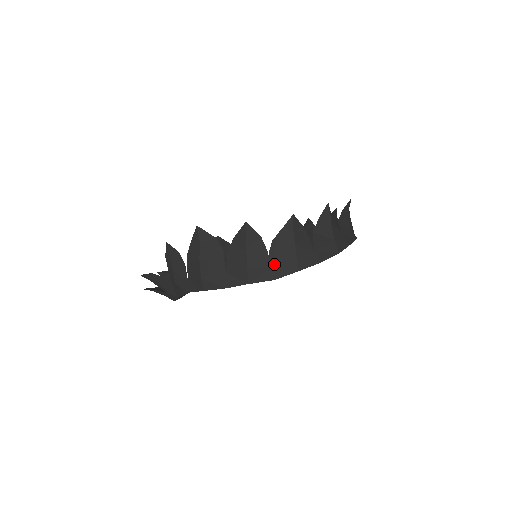
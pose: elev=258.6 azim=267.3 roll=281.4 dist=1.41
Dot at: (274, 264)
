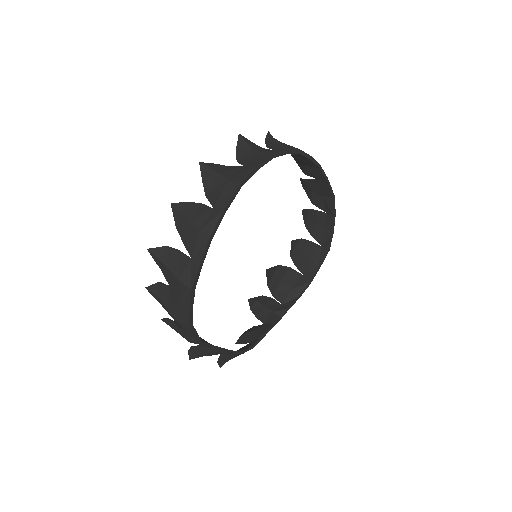
Dot at: (190, 254)
